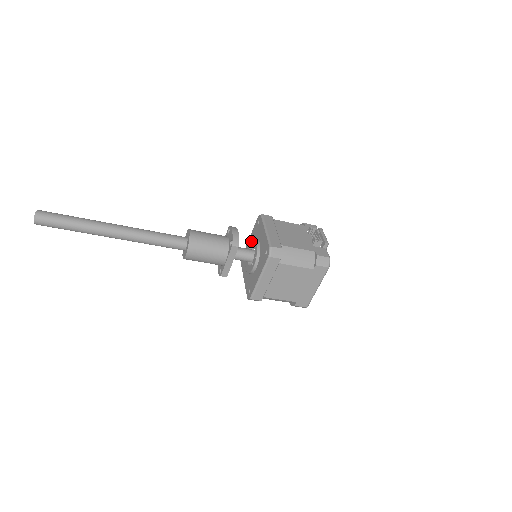
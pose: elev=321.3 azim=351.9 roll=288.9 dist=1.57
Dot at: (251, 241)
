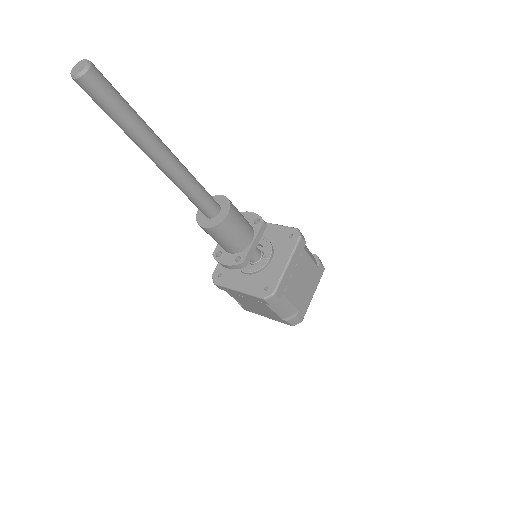
Dot at: occluded
